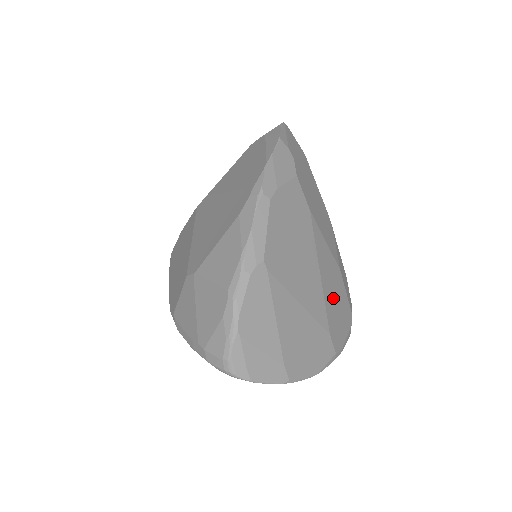
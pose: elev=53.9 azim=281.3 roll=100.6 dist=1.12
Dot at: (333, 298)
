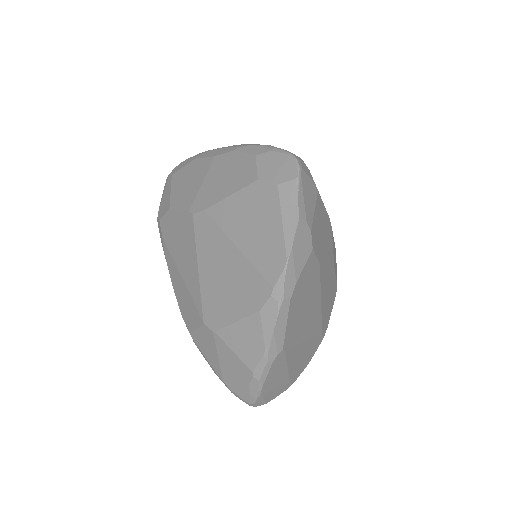
Dot at: (327, 301)
